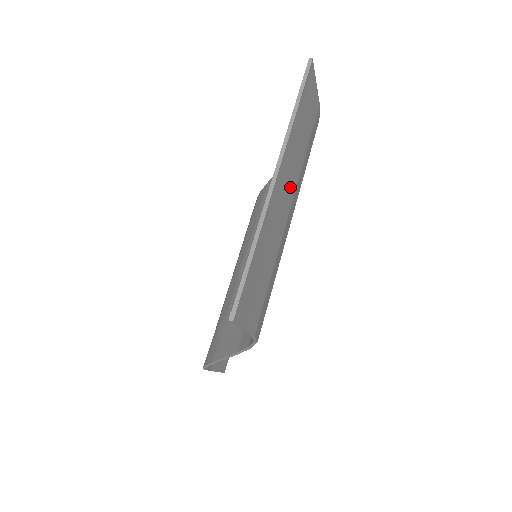
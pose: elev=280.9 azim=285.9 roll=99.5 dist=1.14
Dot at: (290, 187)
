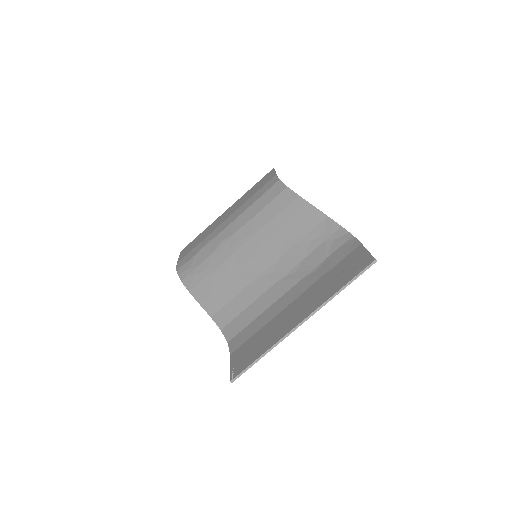
Dot at: occluded
